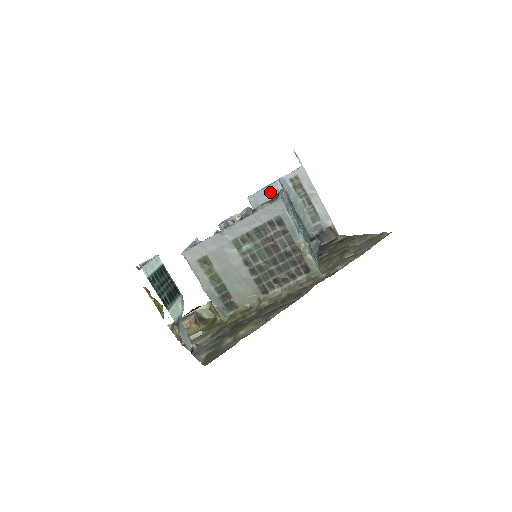
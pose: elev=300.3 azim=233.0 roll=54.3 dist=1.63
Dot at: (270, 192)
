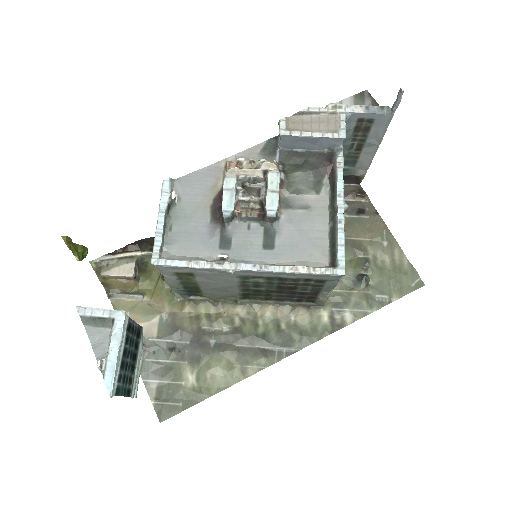
Dot at: (321, 143)
